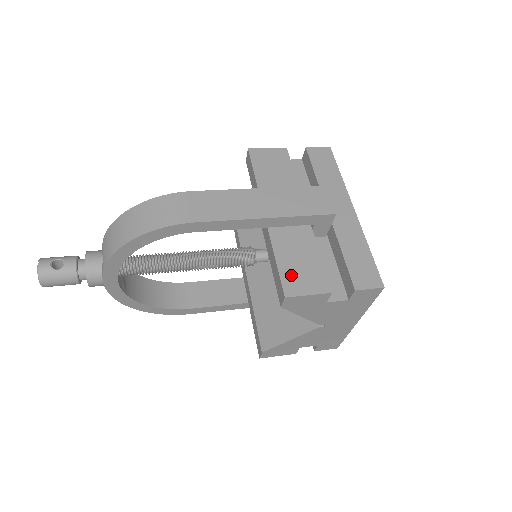
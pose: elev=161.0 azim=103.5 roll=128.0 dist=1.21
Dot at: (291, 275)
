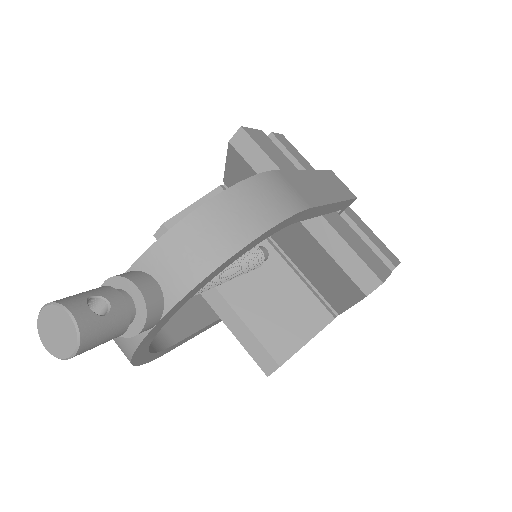
Dot at: (368, 261)
